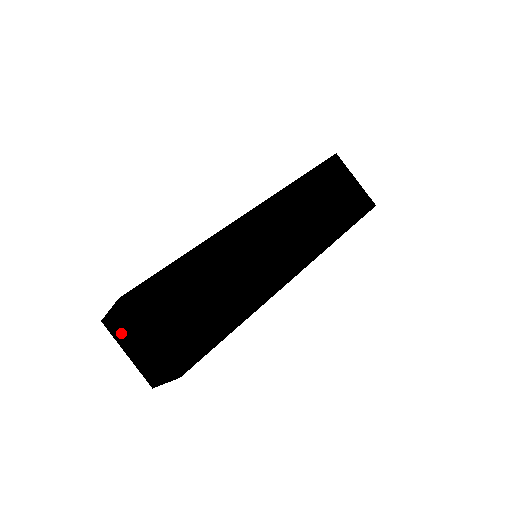
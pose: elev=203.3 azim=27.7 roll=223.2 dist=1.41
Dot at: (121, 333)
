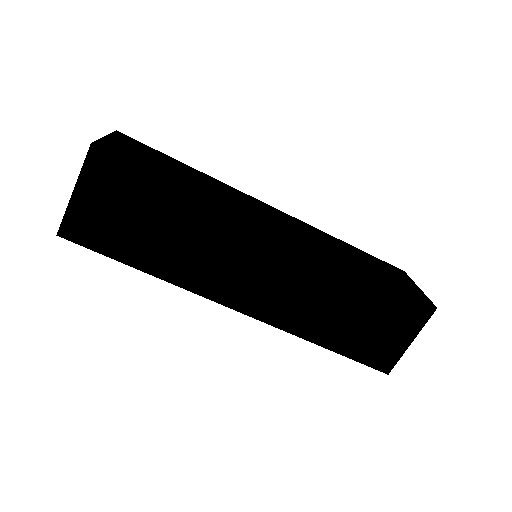
Dot at: occluded
